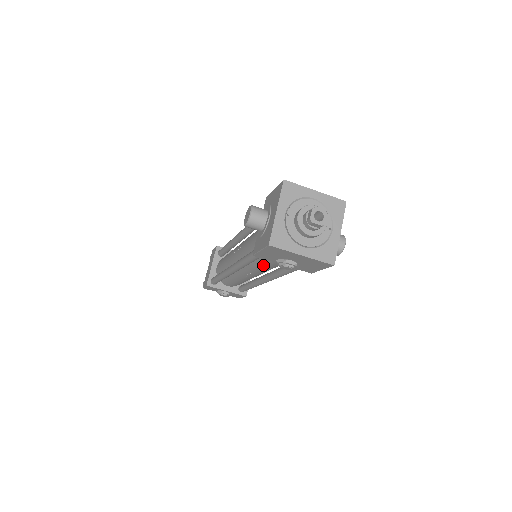
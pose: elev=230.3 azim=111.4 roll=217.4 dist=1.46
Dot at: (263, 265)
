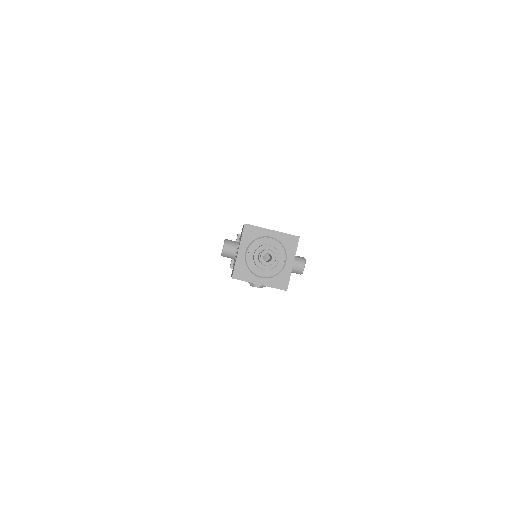
Dot at: occluded
